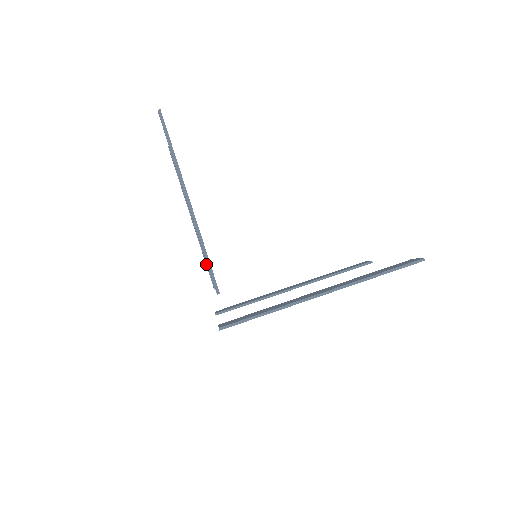
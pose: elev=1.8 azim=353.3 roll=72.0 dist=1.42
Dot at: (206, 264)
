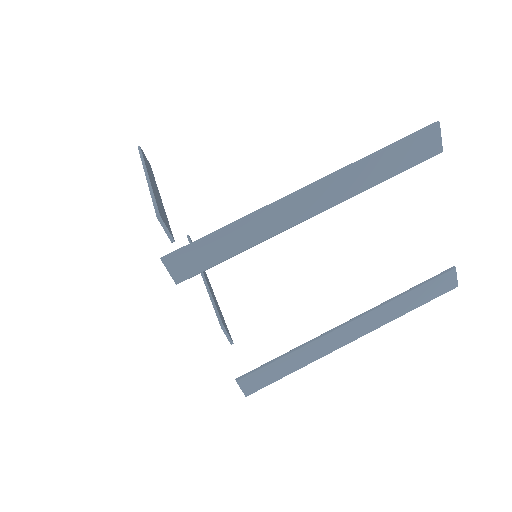
Dot at: (213, 307)
